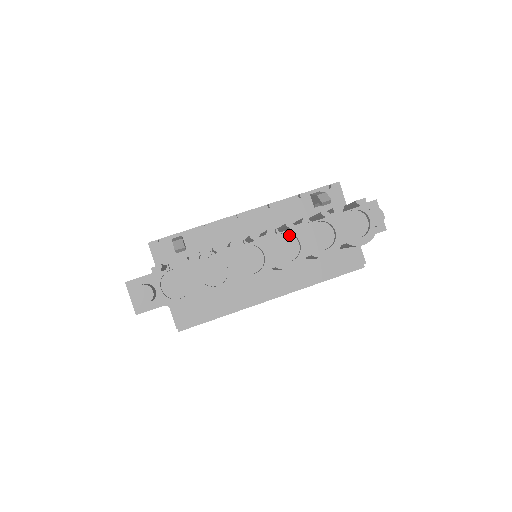
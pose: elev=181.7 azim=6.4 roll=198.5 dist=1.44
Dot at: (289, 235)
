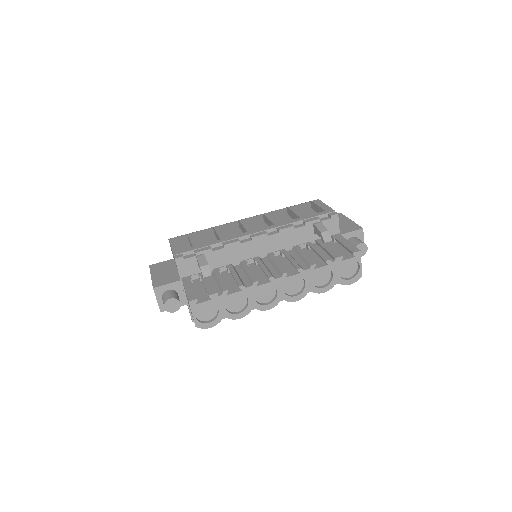
Dot at: (298, 276)
